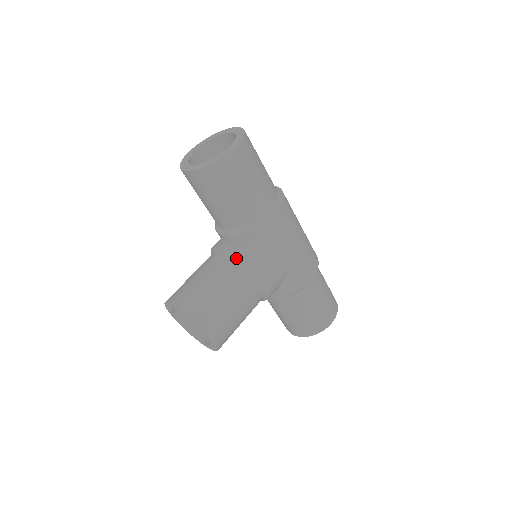
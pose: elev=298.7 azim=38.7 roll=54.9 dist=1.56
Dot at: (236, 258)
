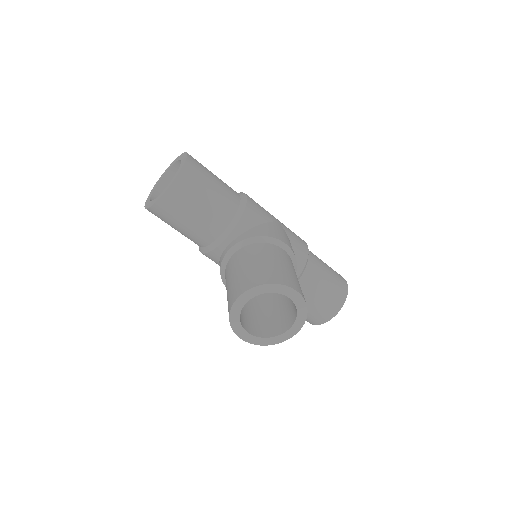
Dot at: (250, 241)
